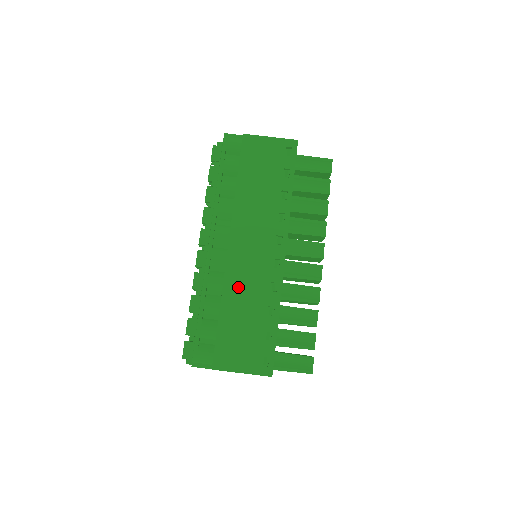
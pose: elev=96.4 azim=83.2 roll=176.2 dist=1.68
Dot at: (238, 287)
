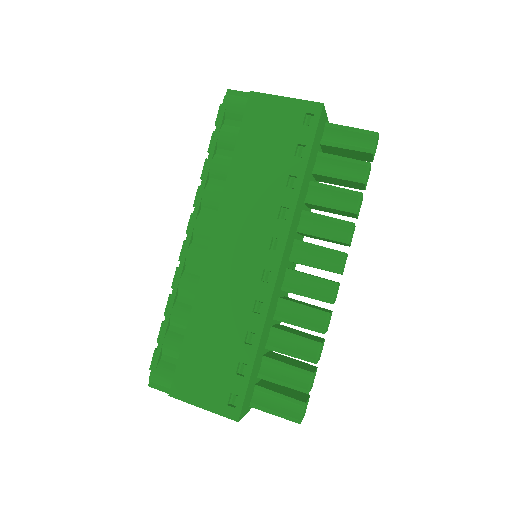
Dot at: (213, 299)
